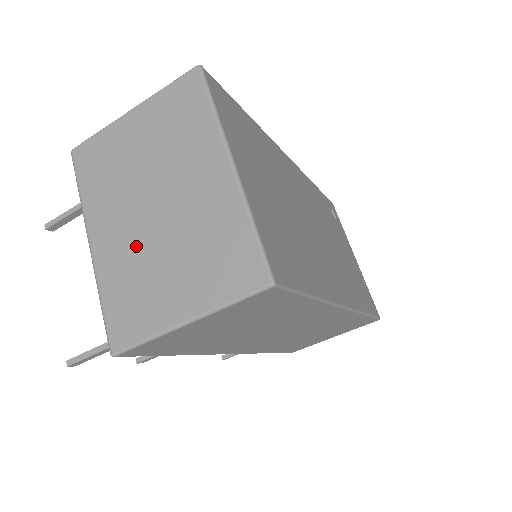
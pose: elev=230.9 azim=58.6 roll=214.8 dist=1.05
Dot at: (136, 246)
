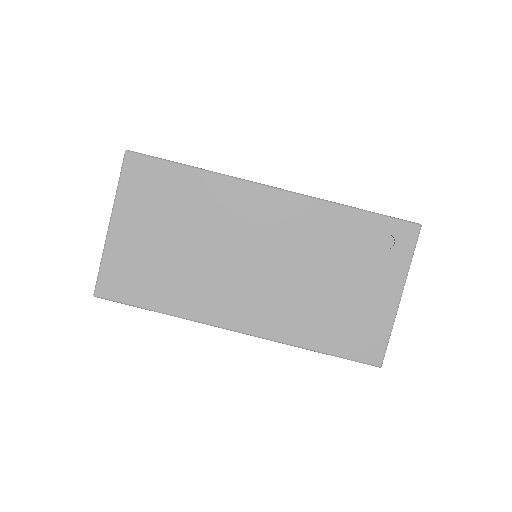
Dot at: occluded
